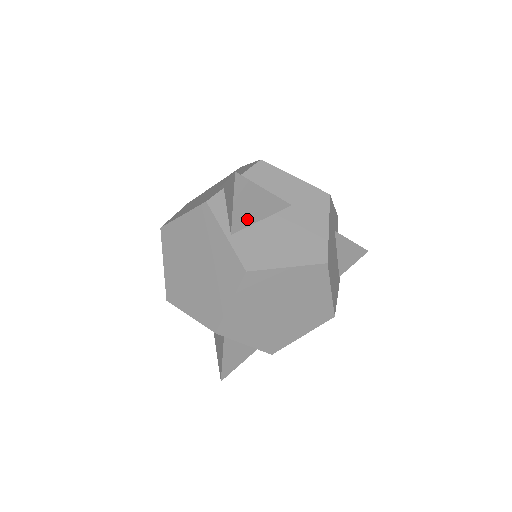
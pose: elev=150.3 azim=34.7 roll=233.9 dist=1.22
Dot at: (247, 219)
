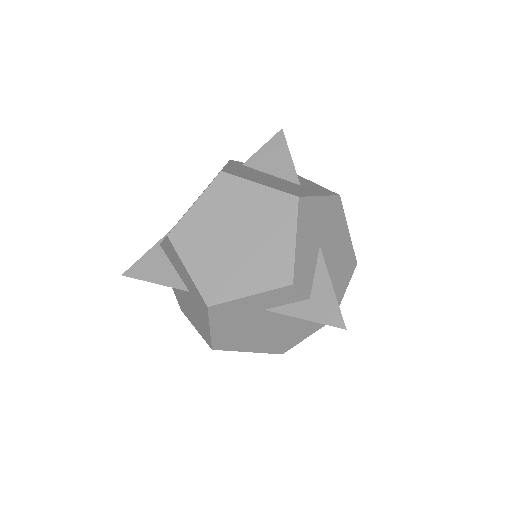
Dot at: occluded
